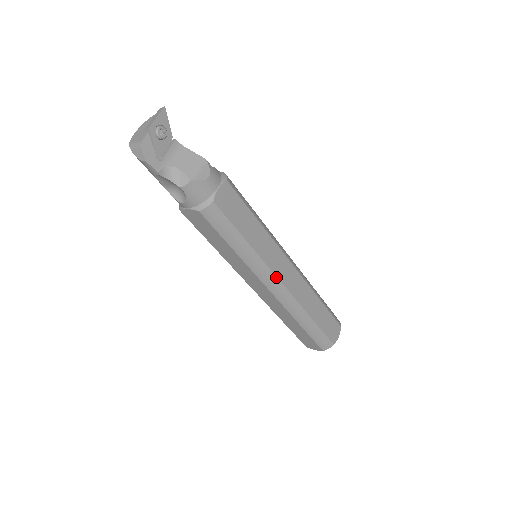
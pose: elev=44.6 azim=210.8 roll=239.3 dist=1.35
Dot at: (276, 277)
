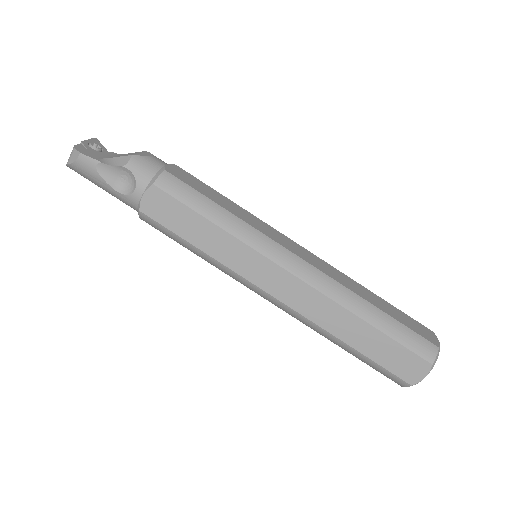
Dot at: (286, 250)
